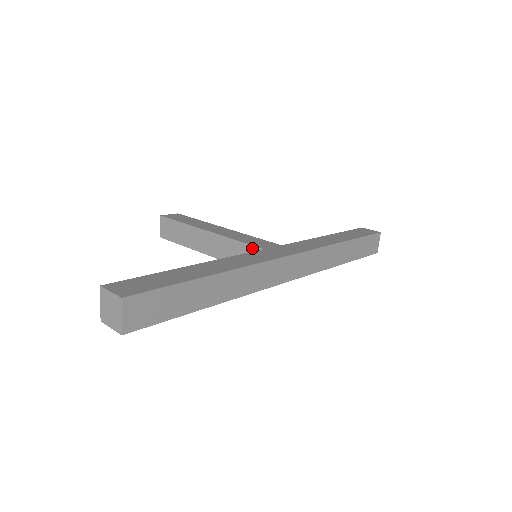
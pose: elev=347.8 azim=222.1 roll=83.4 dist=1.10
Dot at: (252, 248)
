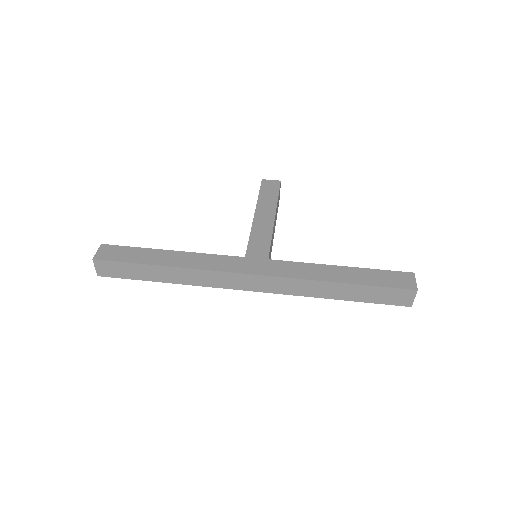
Dot at: (247, 250)
